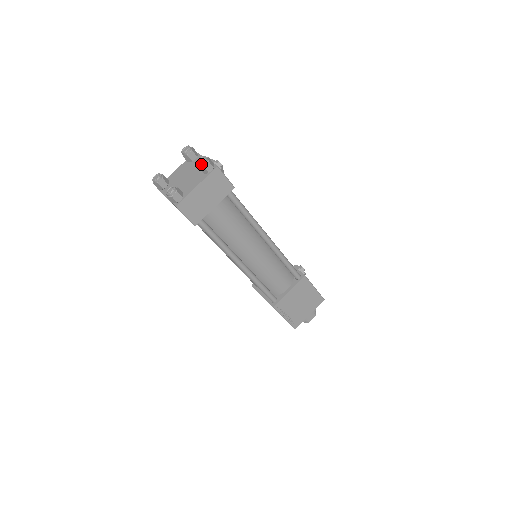
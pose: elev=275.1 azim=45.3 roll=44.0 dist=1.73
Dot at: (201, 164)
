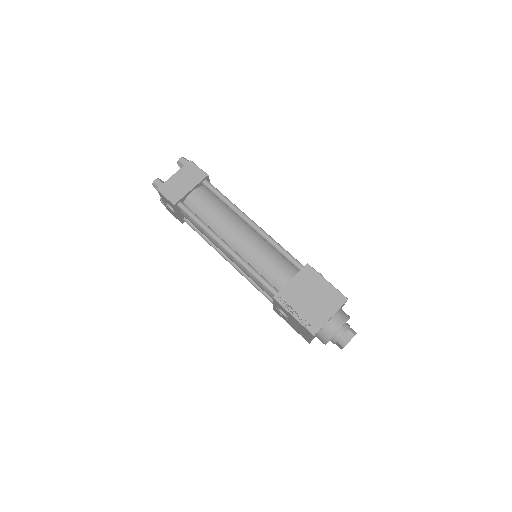
Dot at: (178, 161)
